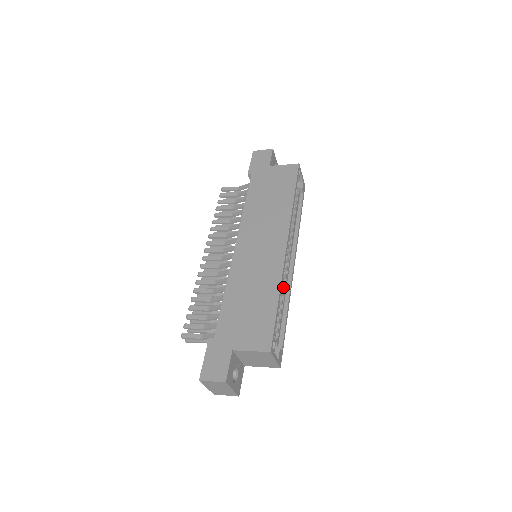
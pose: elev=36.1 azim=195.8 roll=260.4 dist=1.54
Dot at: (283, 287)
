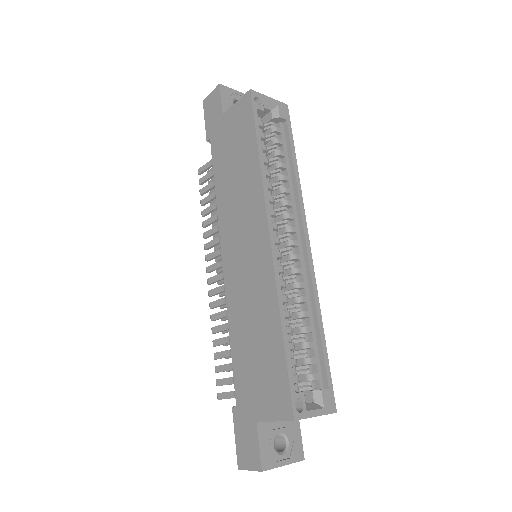
Dot at: (301, 288)
